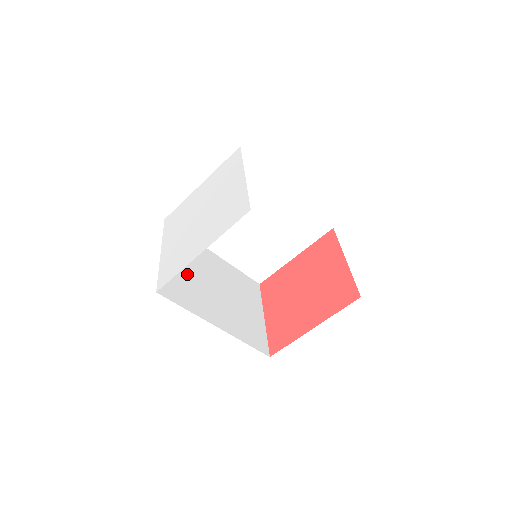
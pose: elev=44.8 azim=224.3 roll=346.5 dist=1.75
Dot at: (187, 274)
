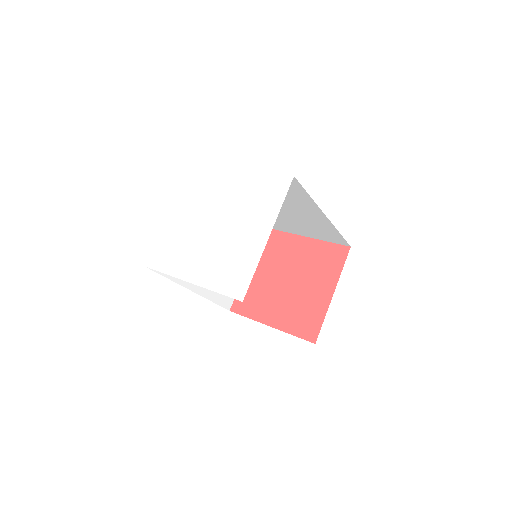
Dot at: occluded
